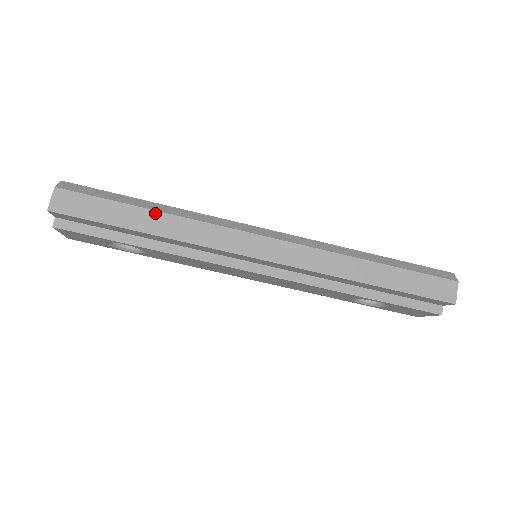
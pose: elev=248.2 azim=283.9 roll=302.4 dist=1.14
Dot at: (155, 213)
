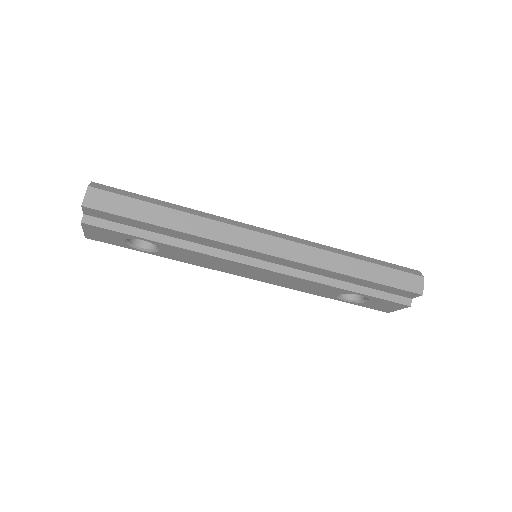
Dot at: (176, 212)
